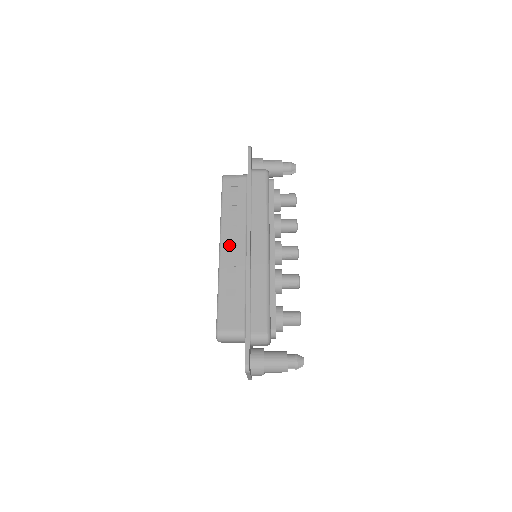
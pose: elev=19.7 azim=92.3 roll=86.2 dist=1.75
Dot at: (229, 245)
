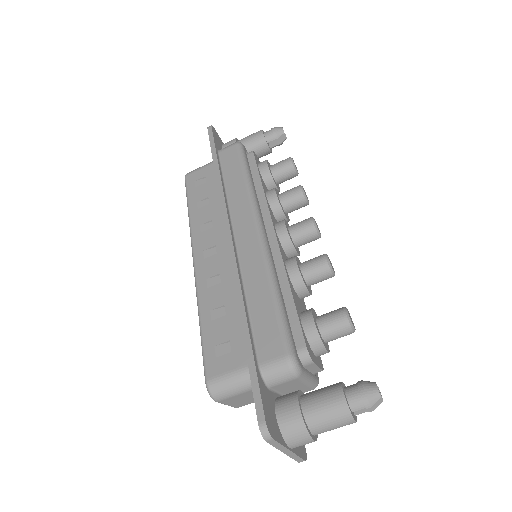
Dot at: (205, 250)
